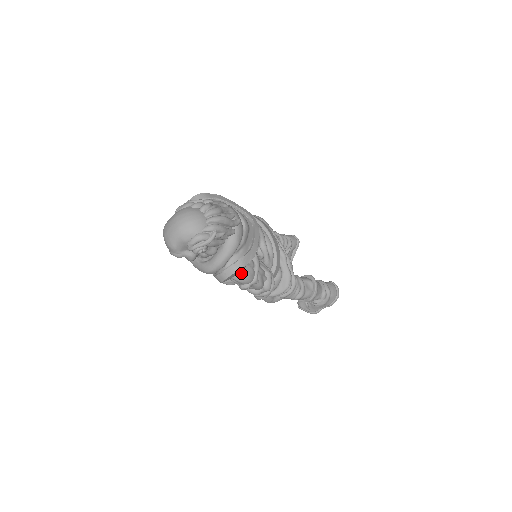
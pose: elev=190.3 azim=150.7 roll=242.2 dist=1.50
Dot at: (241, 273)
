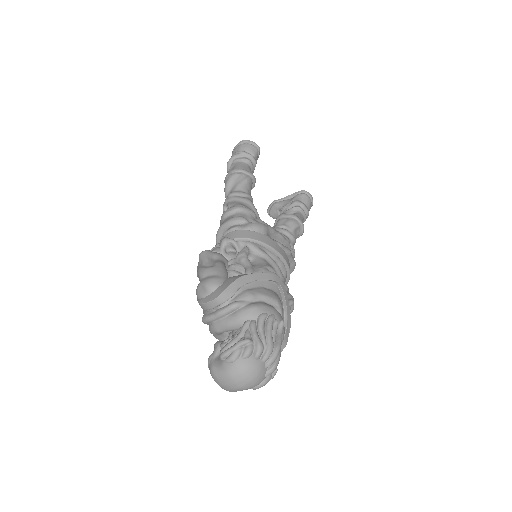
Dot at: occluded
